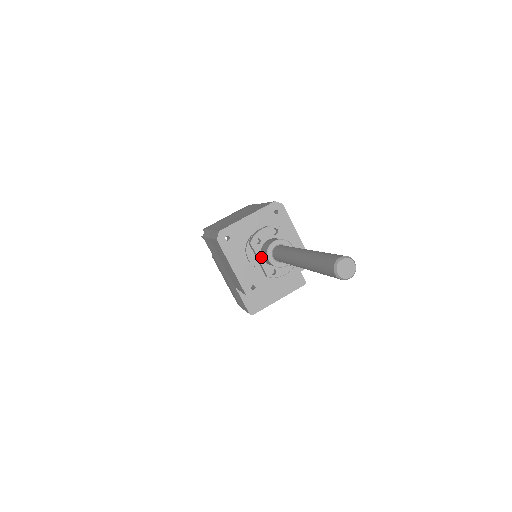
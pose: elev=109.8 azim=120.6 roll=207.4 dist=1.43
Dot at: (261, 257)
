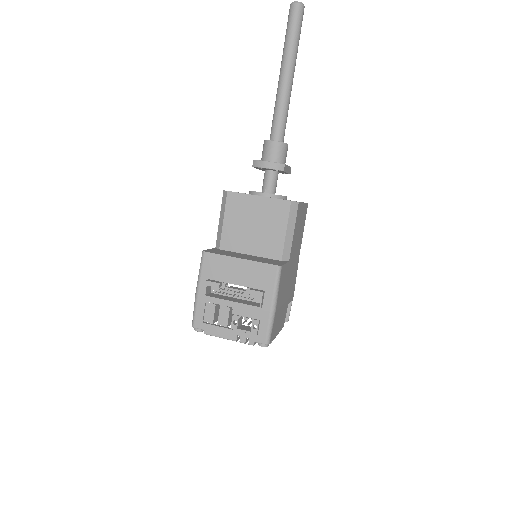
Dot at: occluded
